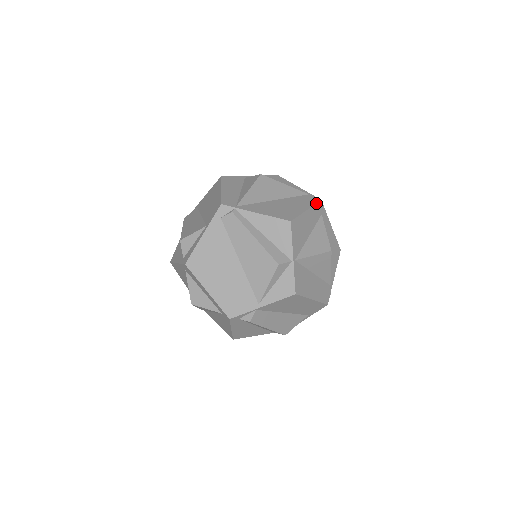
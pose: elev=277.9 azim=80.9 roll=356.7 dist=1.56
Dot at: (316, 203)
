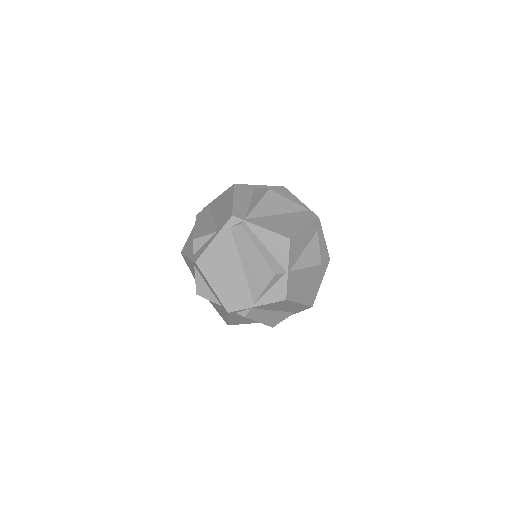
Dot at: (314, 220)
